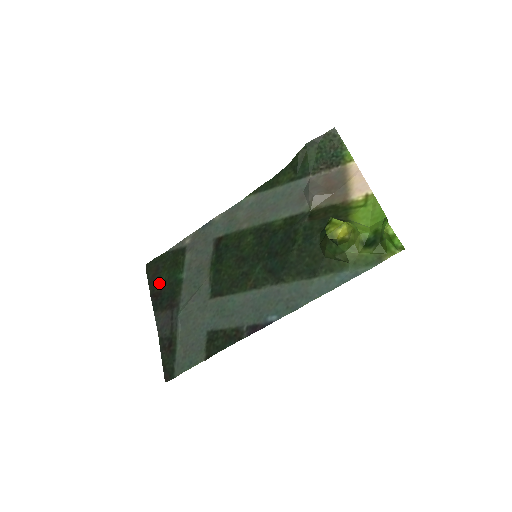
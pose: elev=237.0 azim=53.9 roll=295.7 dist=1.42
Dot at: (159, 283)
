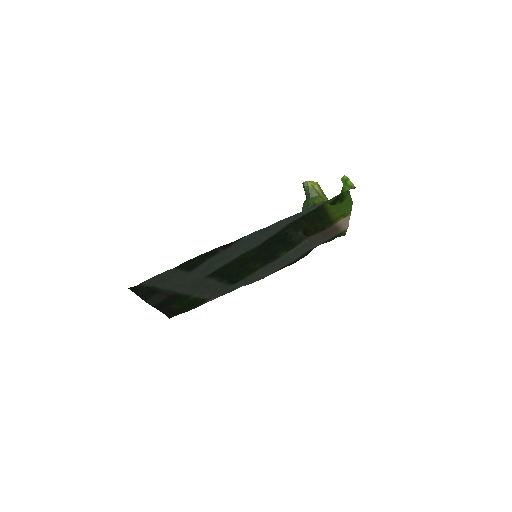
Dot at: (171, 307)
